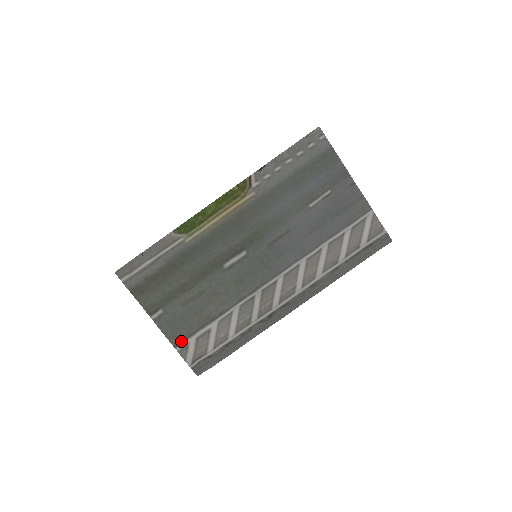
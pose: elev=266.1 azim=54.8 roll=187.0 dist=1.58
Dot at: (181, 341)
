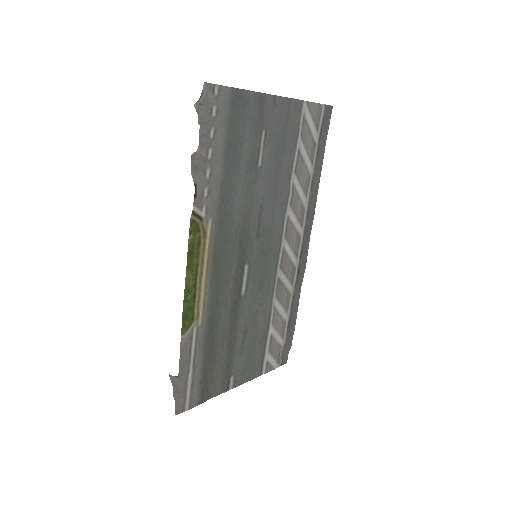
Dot at: (261, 367)
